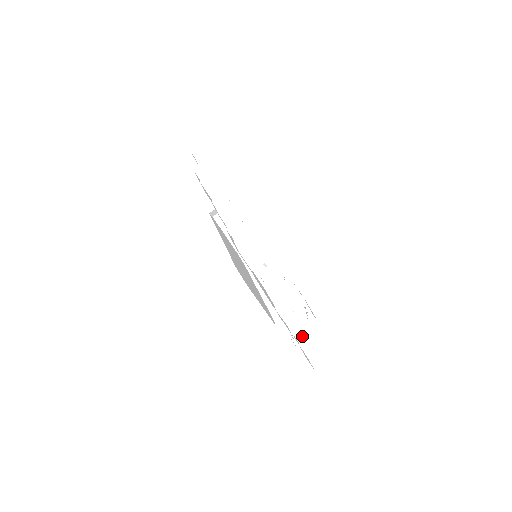
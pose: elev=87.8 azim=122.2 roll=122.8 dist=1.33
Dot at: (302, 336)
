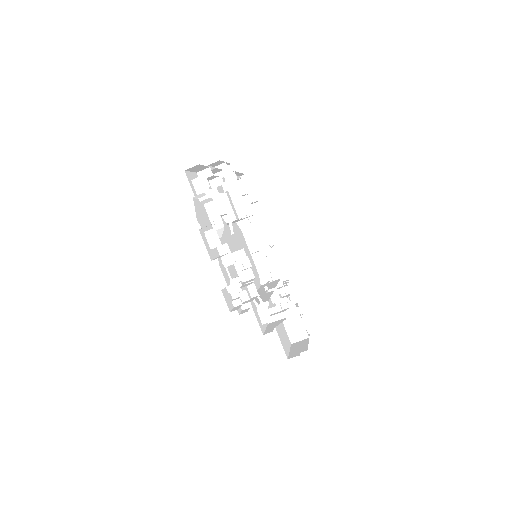
Dot at: (240, 292)
